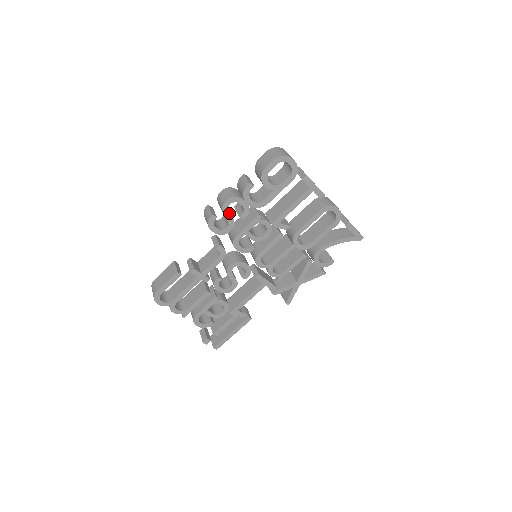
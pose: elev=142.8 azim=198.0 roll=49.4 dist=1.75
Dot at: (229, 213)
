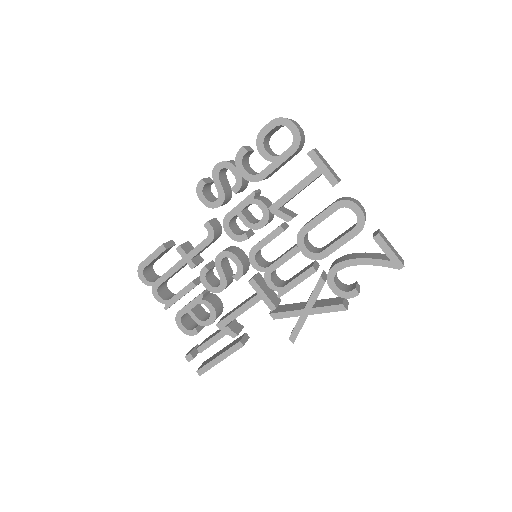
Dot at: (219, 181)
